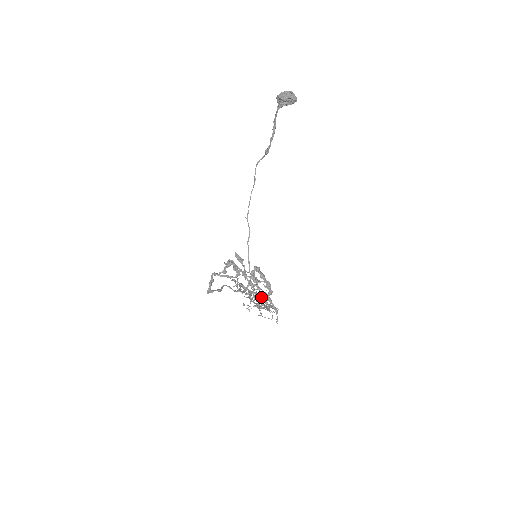
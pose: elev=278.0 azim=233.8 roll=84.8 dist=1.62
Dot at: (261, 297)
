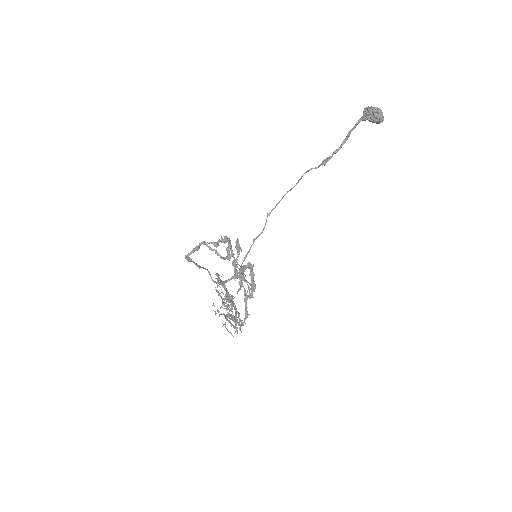
Dot at: (235, 308)
